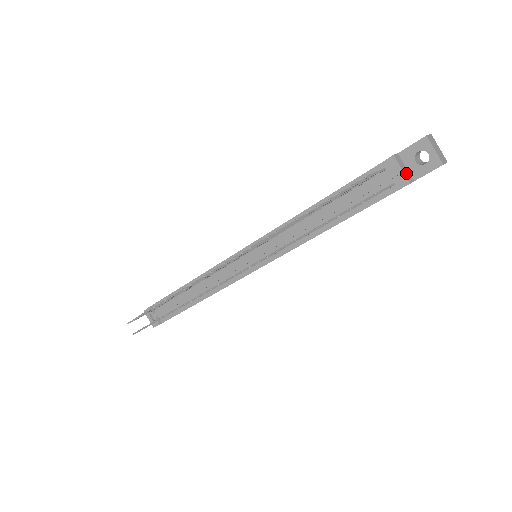
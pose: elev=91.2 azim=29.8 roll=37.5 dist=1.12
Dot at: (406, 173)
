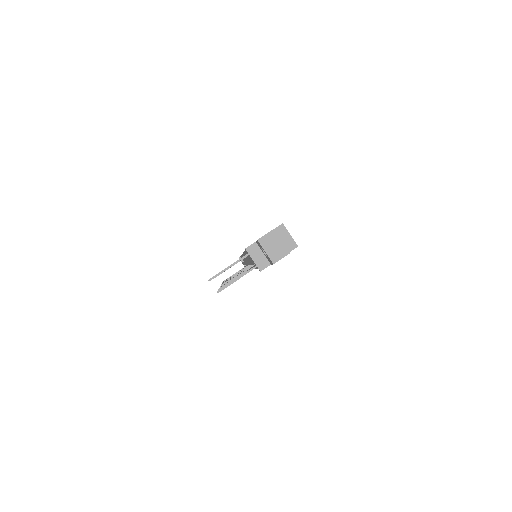
Dot at: (259, 261)
